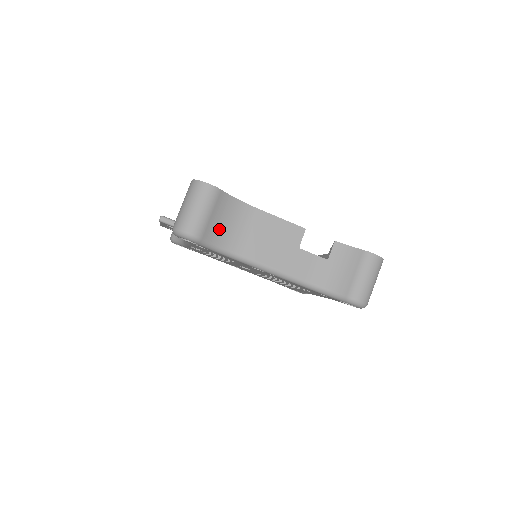
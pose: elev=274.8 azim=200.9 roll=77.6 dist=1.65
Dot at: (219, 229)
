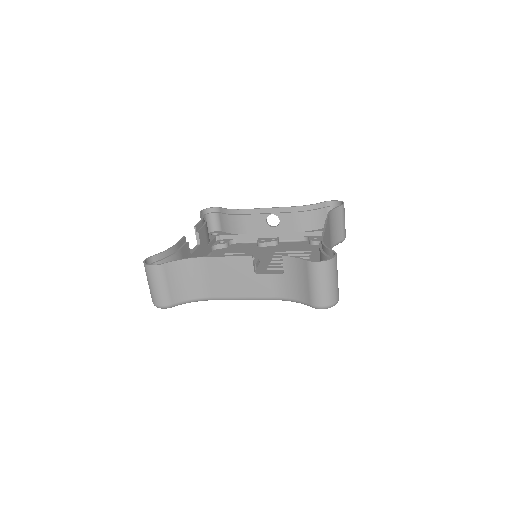
Dot at: (183, 289)
